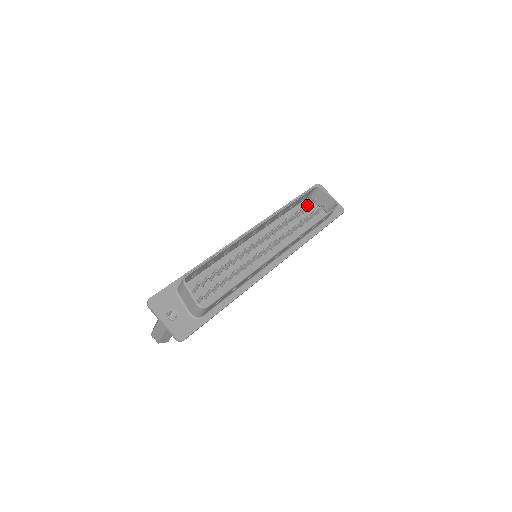
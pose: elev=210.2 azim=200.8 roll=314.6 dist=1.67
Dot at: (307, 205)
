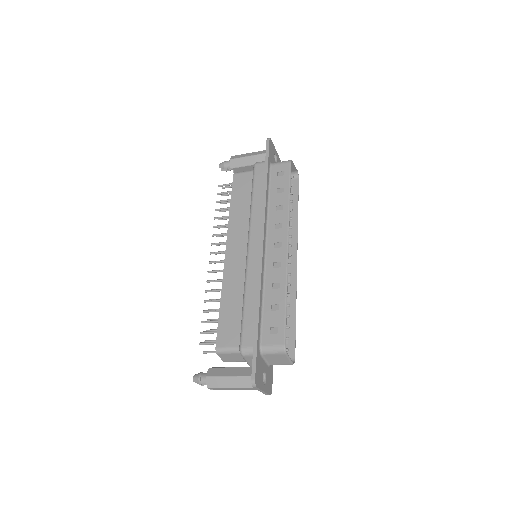
Dot at: occluded
